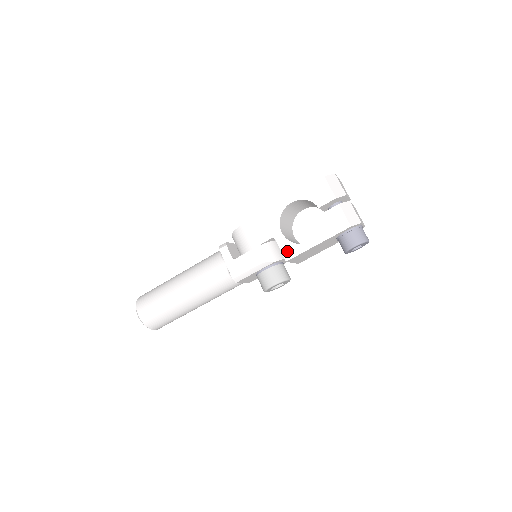
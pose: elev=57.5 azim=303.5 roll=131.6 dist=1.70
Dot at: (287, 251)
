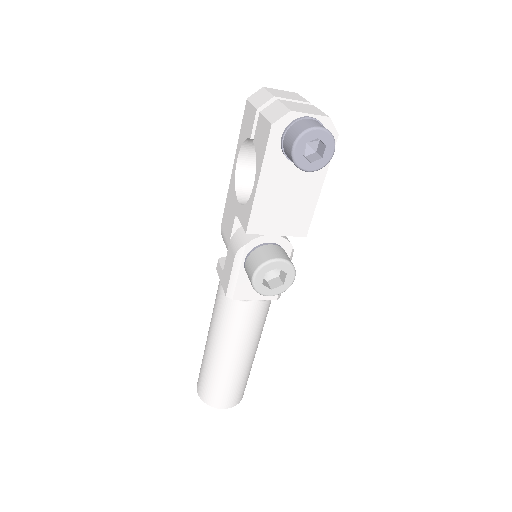
Dot at: (244, 219)
